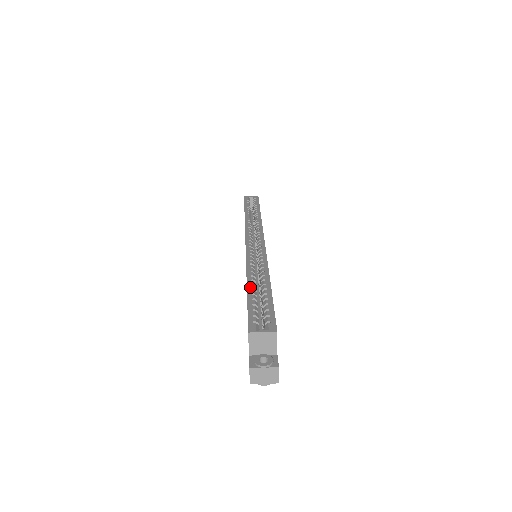
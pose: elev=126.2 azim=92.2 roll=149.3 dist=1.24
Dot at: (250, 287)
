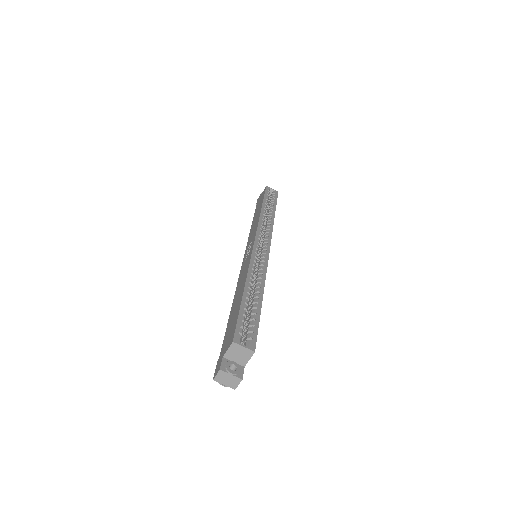
Dot at: (246, 294)
